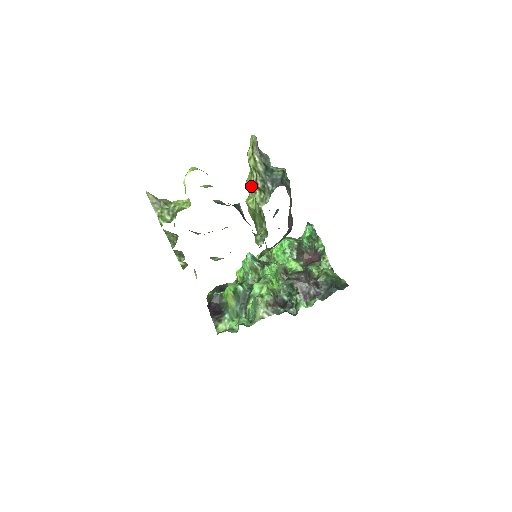
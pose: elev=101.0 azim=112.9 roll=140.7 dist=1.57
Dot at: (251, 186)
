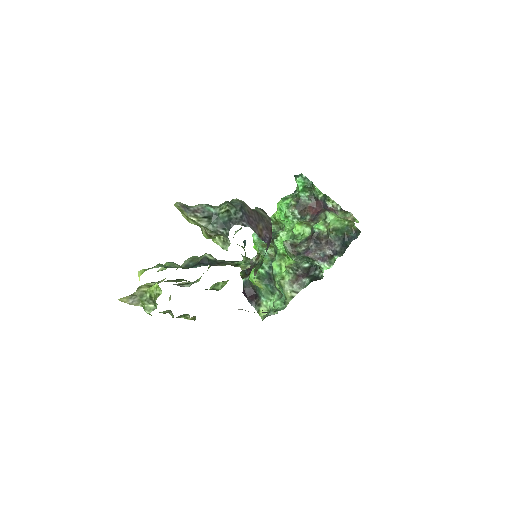
Dot at: (206, 236)
